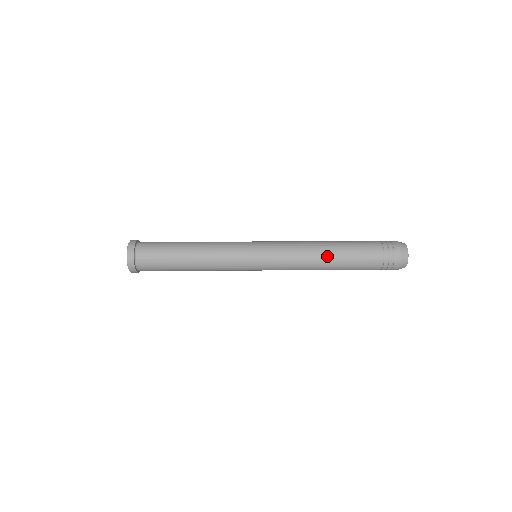
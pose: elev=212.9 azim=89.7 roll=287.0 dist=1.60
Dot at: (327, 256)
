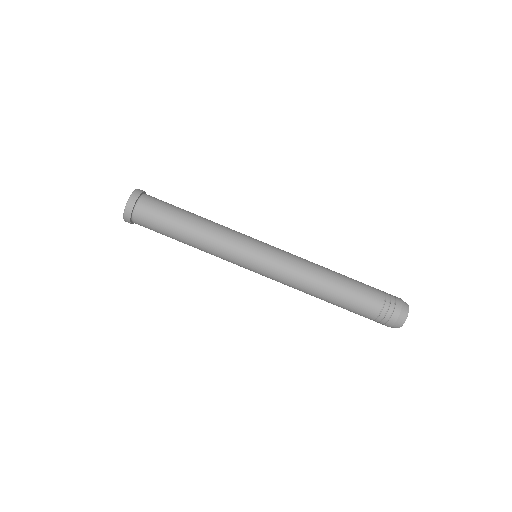
Dot at: (327, 285)
